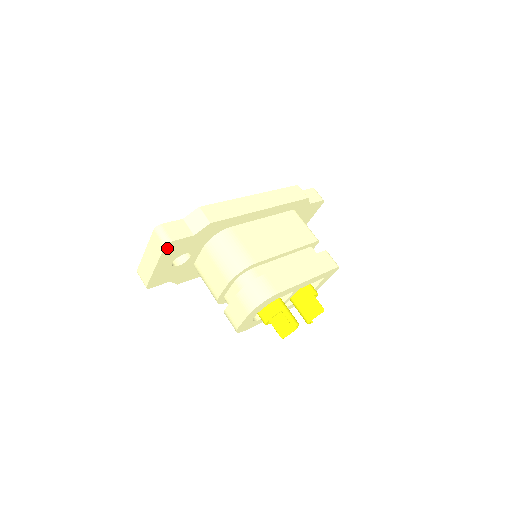
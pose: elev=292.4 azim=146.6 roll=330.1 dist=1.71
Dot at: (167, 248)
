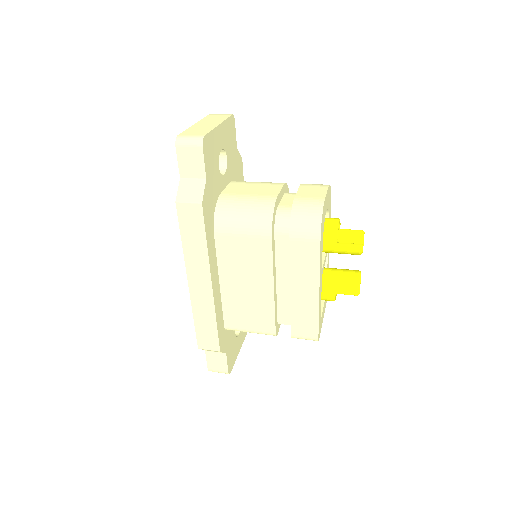
Dot at: (231, 121)
